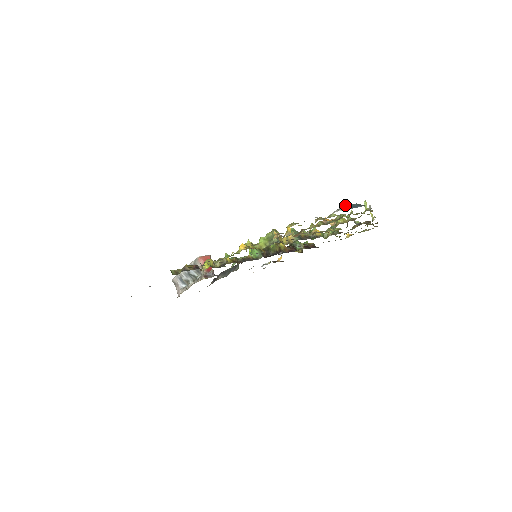
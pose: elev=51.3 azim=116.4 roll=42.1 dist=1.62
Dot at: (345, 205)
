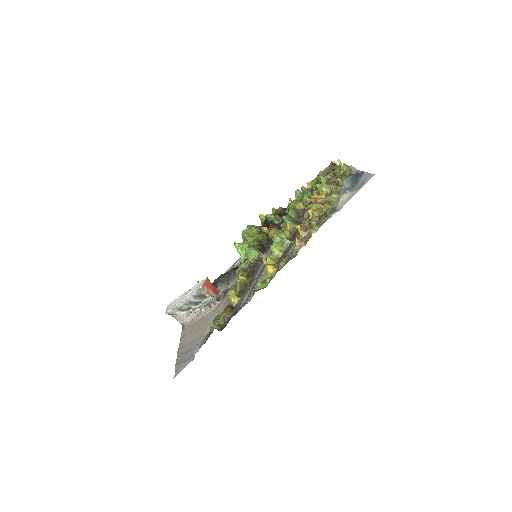
Dot at: (345, 184)
